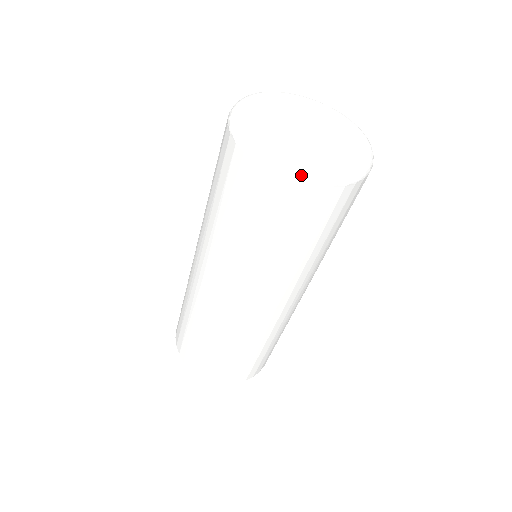
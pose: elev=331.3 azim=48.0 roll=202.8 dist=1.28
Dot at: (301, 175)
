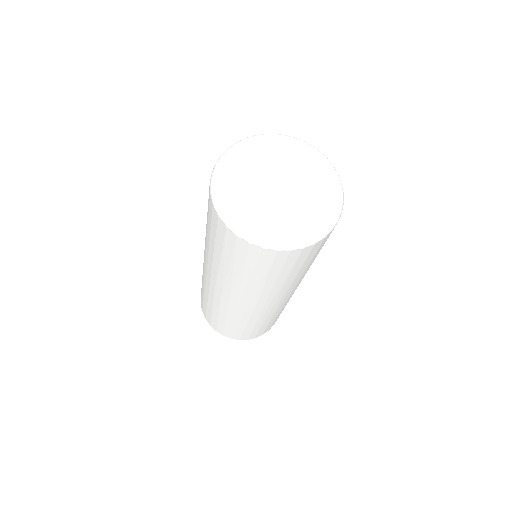
Dot at: (238, 232)
